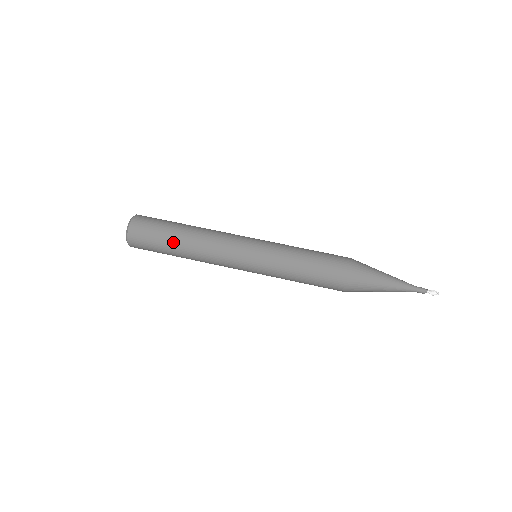
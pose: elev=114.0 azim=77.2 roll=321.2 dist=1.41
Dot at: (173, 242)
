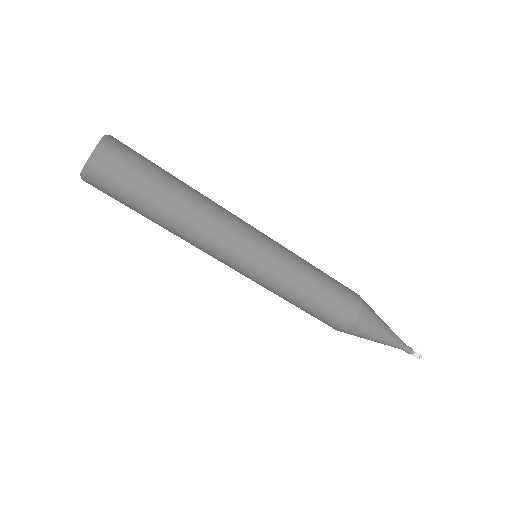
Dot at: (149, 216)
